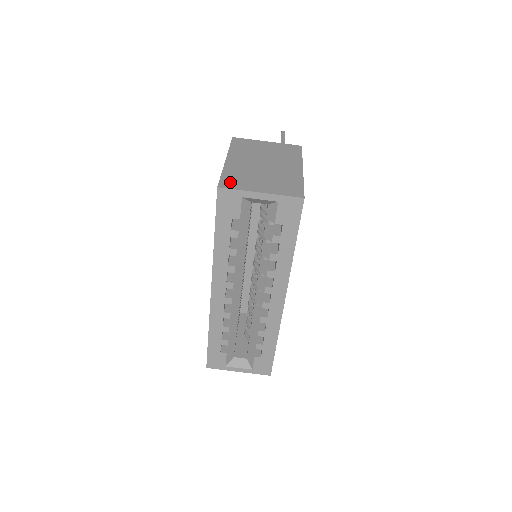
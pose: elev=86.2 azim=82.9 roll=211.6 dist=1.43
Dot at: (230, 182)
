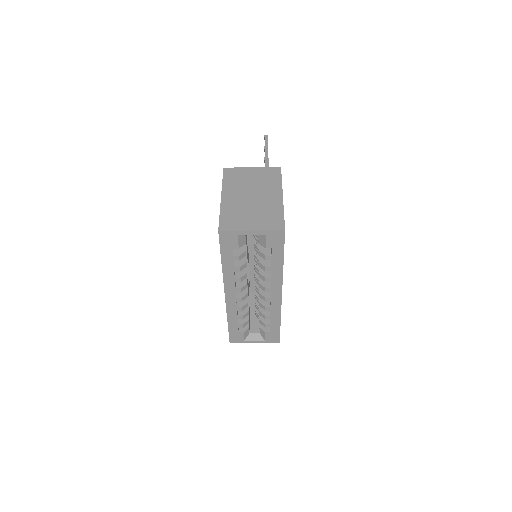
Dot at: (227, 223)
